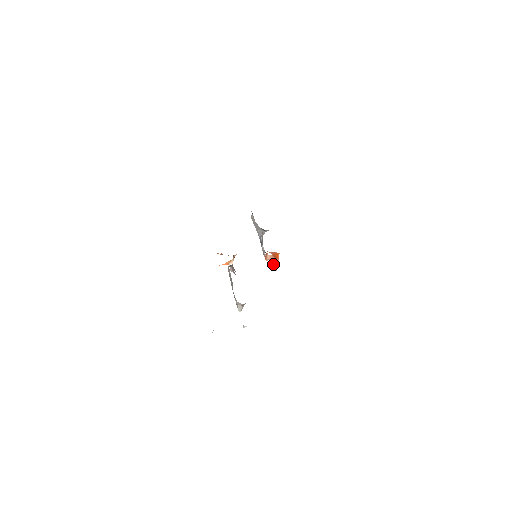
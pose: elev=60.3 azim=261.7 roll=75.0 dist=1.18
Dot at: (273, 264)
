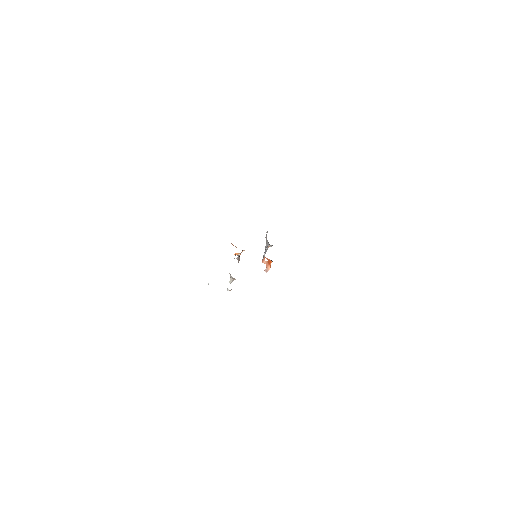
Dot at: (266, 267)
